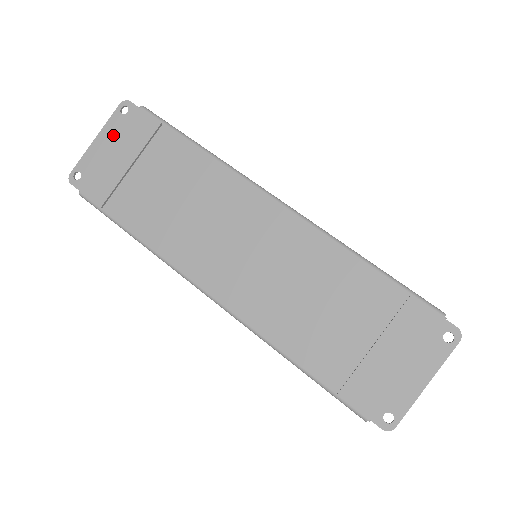
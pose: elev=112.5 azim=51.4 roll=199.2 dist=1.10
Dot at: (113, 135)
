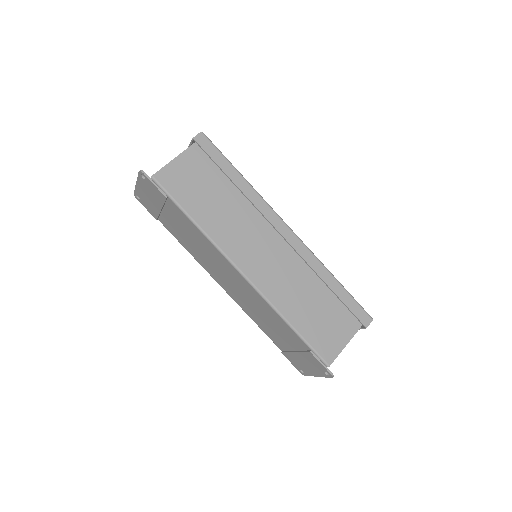
Dot at: (144, 188)
